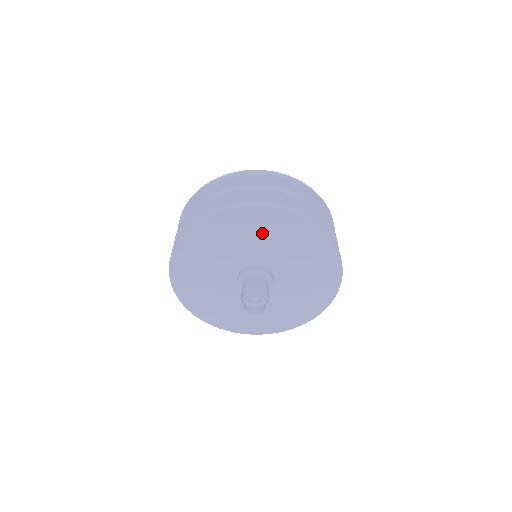
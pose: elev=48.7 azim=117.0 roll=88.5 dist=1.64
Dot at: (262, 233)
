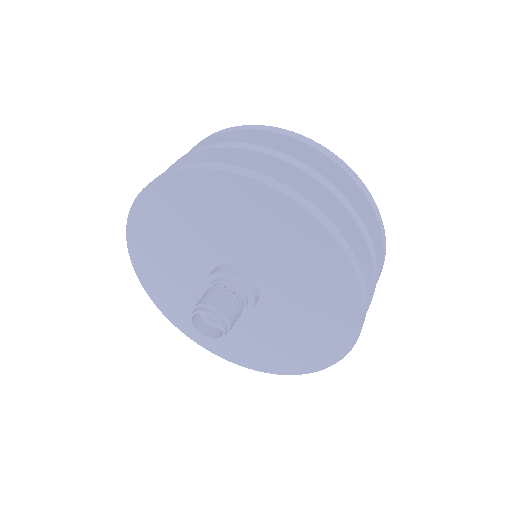
Dot at: (305, 270)
